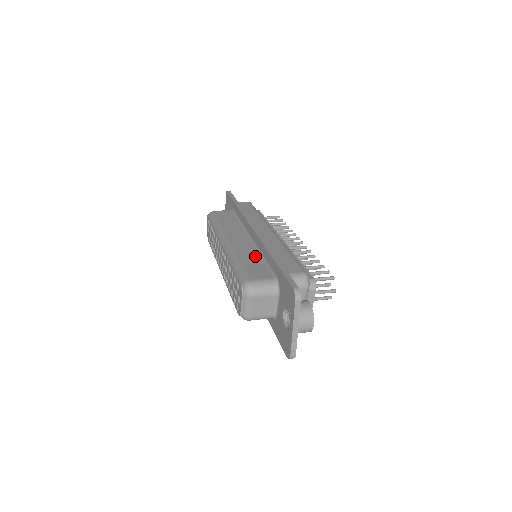
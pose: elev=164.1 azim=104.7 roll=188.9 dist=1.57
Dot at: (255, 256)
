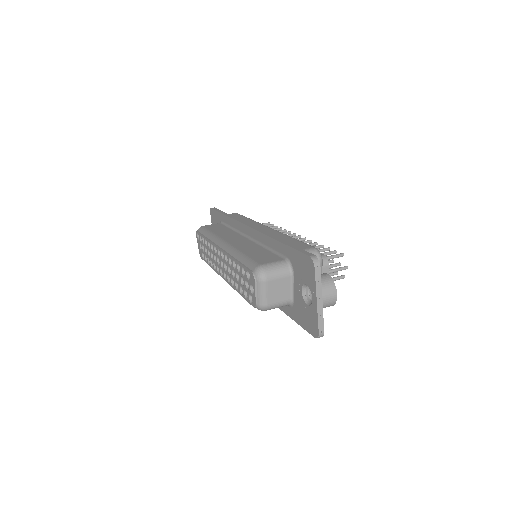
Dot at: (258, 248)
